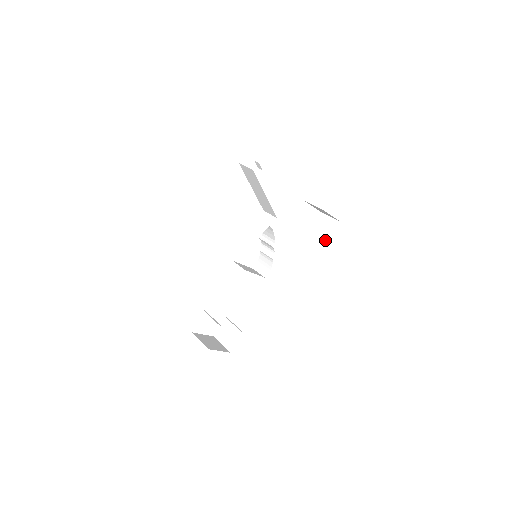
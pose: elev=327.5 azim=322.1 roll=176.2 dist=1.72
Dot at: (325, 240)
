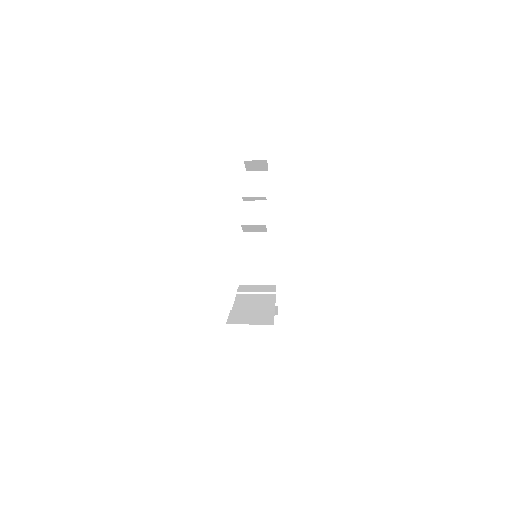
Dot at: occluded
